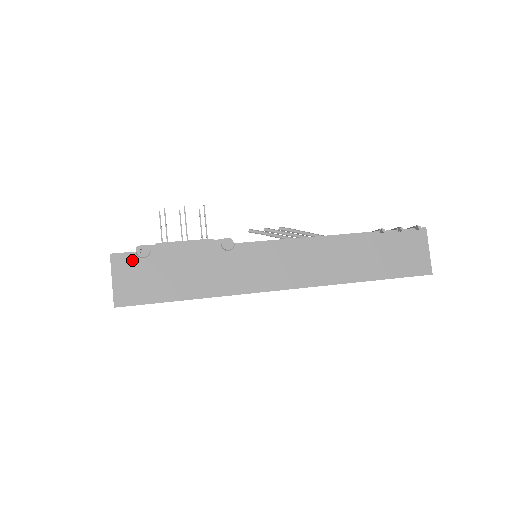
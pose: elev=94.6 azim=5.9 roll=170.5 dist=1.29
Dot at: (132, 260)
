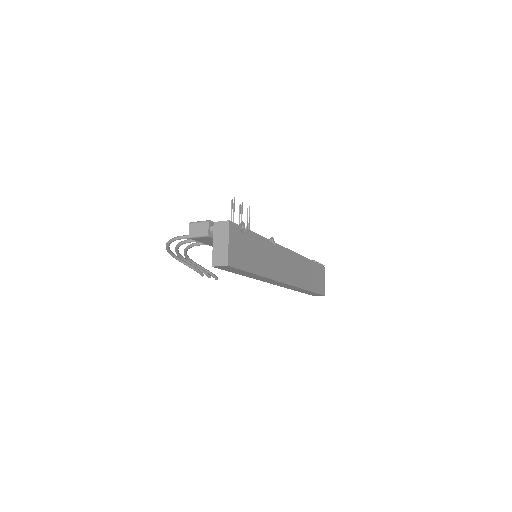
Dot at: (238, 231)
